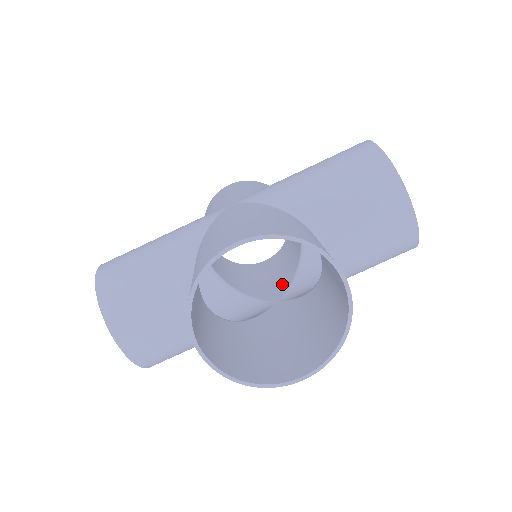
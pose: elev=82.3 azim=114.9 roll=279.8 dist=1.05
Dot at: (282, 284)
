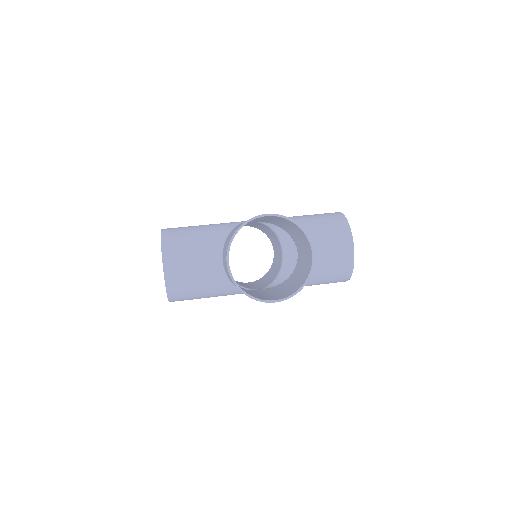
Dot at: (262, 286)
